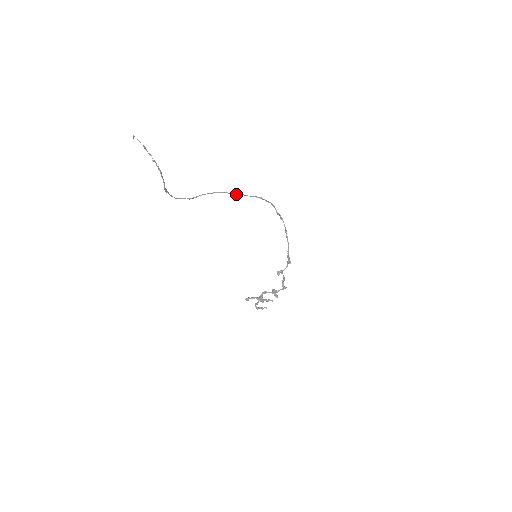
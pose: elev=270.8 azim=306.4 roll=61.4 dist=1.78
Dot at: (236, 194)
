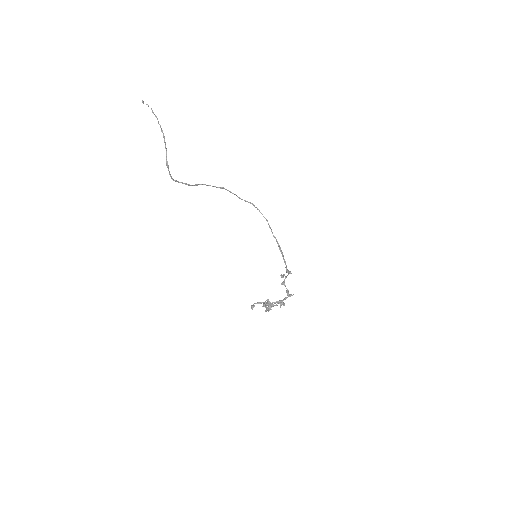
Dot at: (230, 191)
